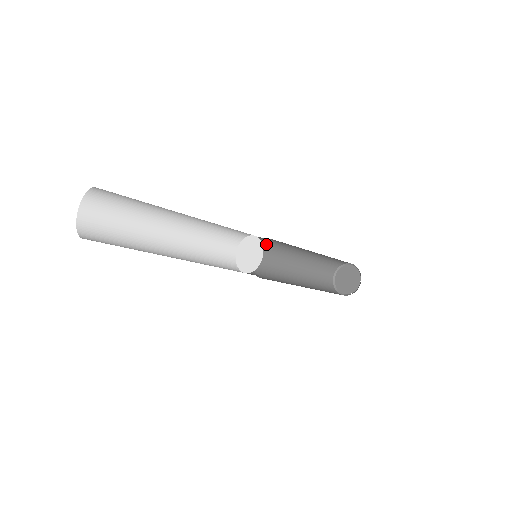
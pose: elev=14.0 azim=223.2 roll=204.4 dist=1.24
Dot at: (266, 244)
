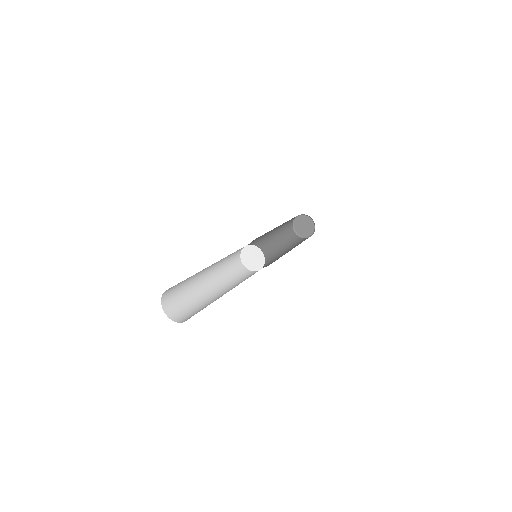
Dot at: occluded
